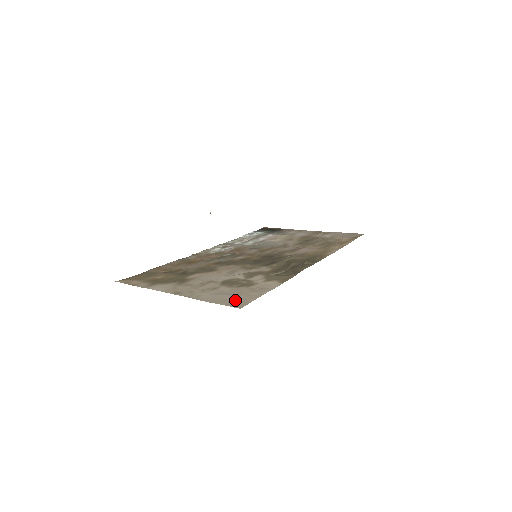
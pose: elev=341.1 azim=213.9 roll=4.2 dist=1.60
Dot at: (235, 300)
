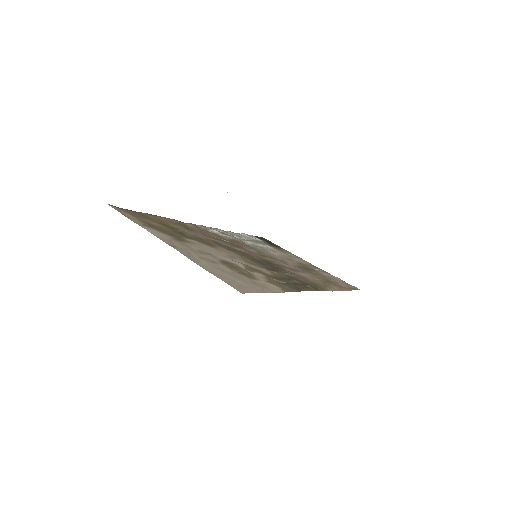
Dot at: (236, 283)
